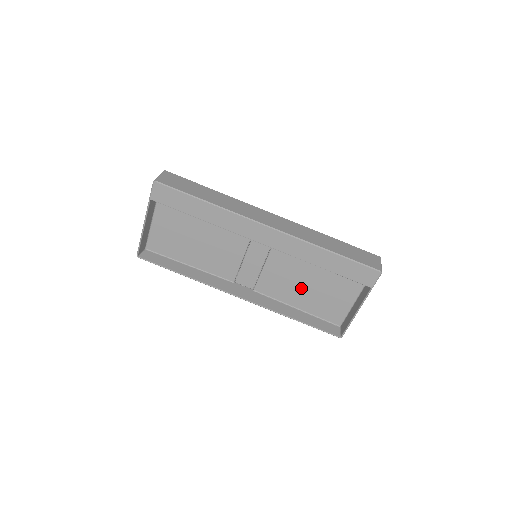
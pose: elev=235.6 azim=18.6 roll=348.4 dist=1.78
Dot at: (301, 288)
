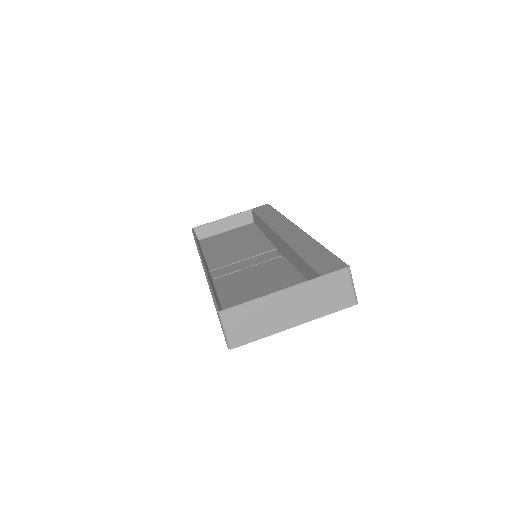
Dot at: (250, 287)
